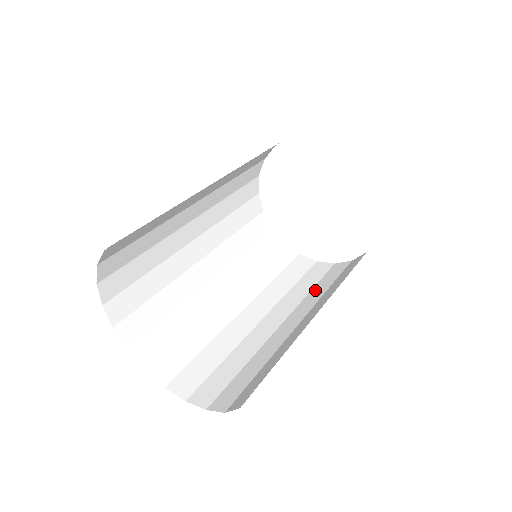
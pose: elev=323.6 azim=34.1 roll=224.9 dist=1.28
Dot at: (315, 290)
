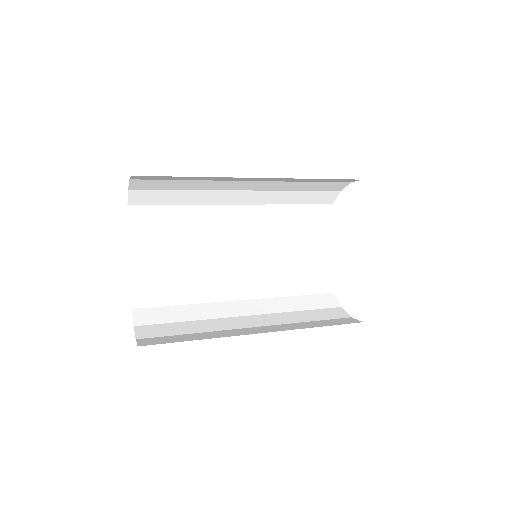
Dot at: (298, 314)
